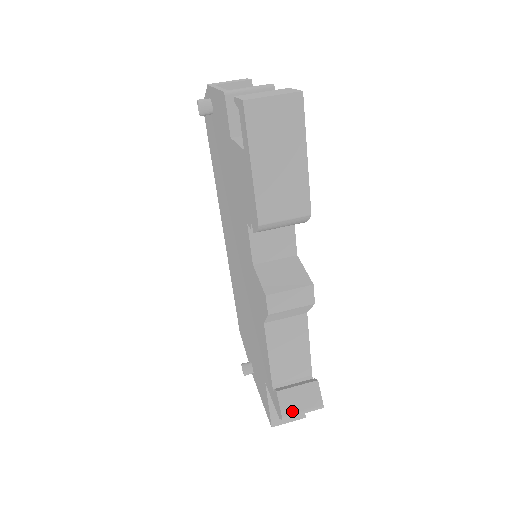
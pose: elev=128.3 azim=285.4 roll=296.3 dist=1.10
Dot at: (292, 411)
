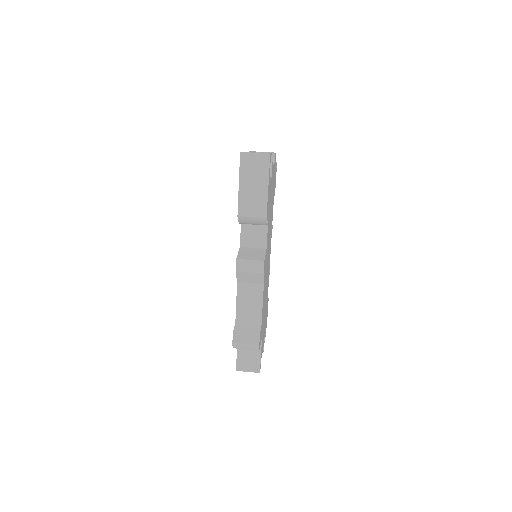
Dot at: (239, 341)
